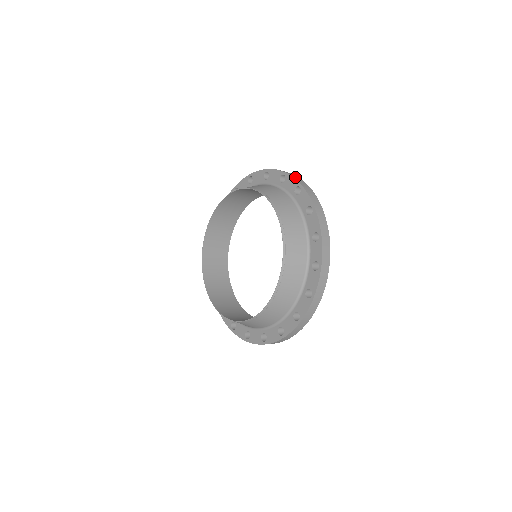
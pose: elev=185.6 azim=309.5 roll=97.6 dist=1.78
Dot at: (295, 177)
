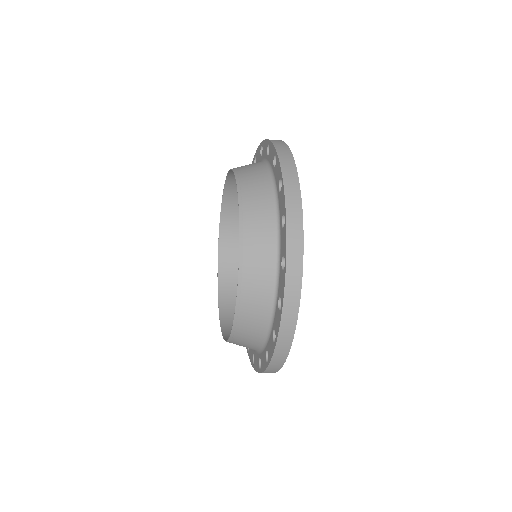
Dot at: (284, 162)
